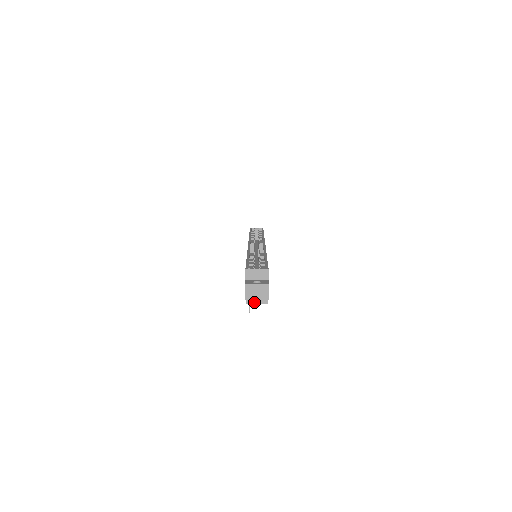
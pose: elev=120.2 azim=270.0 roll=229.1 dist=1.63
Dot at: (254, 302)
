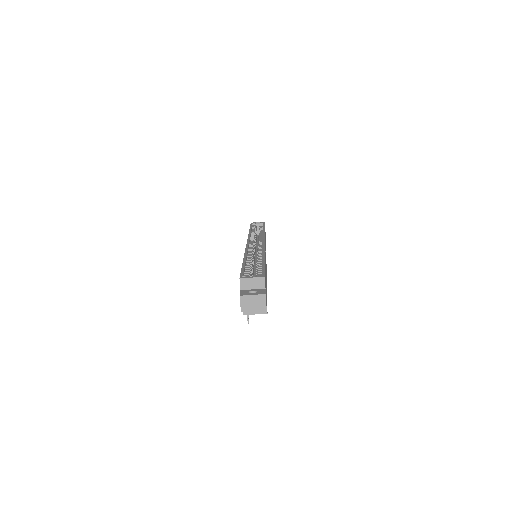
Dot at: (252, 313)
